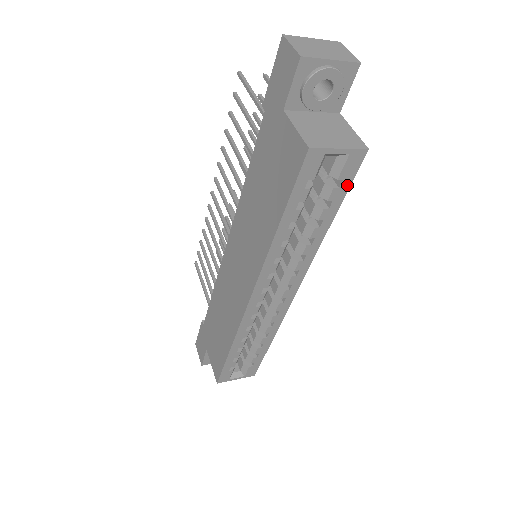
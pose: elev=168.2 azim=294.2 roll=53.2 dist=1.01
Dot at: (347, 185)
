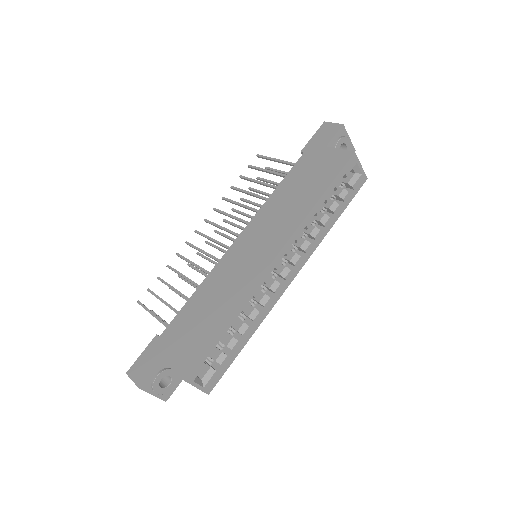
Dot at: (353, 196)
